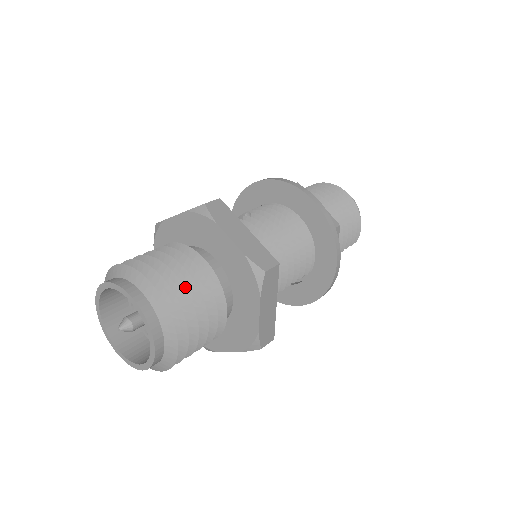
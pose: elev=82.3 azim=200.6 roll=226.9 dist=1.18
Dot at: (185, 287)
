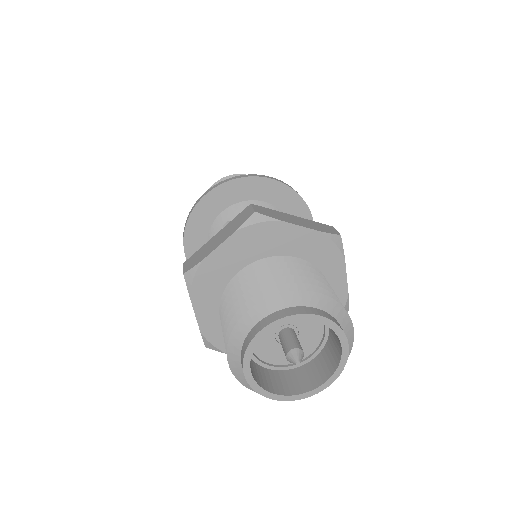
Dot at: occluded
